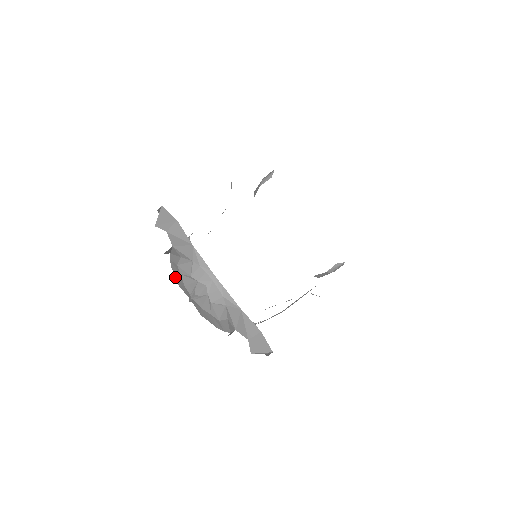
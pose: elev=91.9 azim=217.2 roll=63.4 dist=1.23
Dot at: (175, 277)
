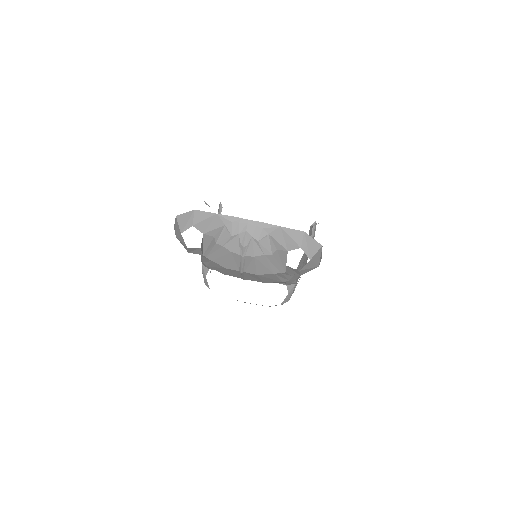
Dot at: (219, 265)
